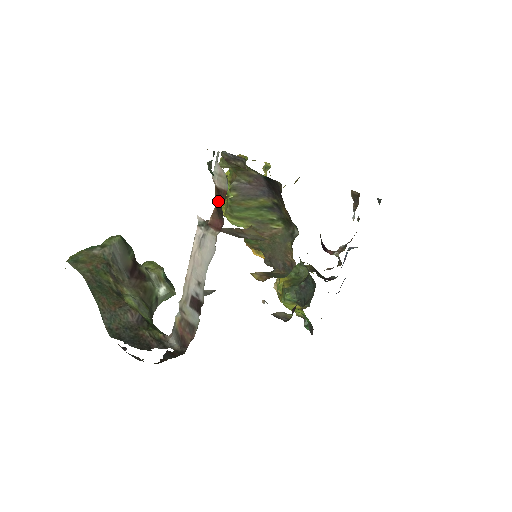
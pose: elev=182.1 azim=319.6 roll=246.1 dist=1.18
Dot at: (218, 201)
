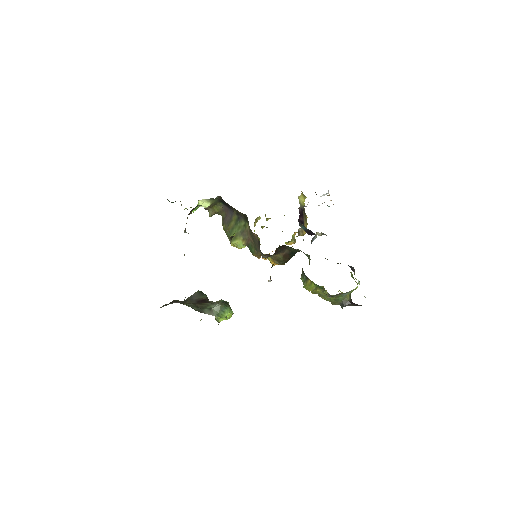
Dot at: occluded
